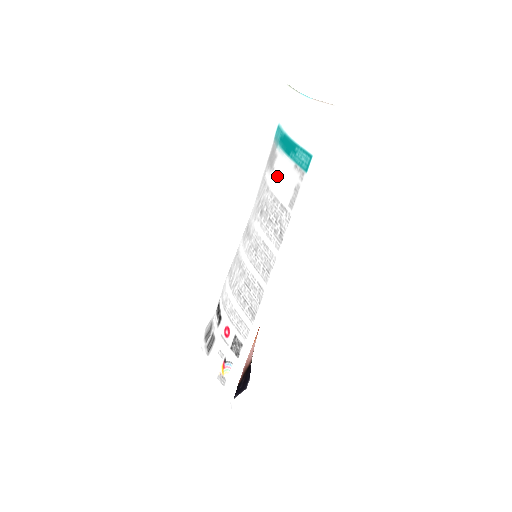
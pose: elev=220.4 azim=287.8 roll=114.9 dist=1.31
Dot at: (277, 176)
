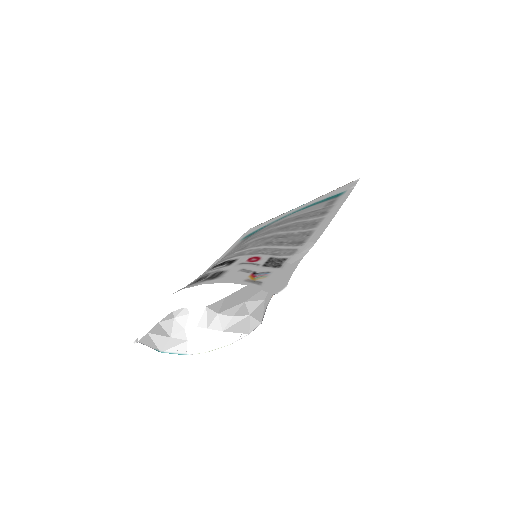
Dot at: occluded
